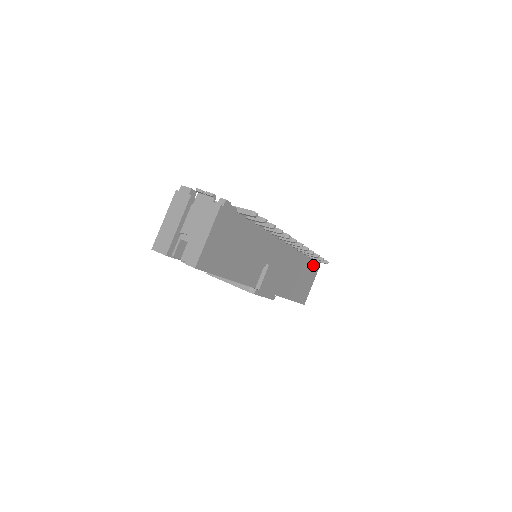
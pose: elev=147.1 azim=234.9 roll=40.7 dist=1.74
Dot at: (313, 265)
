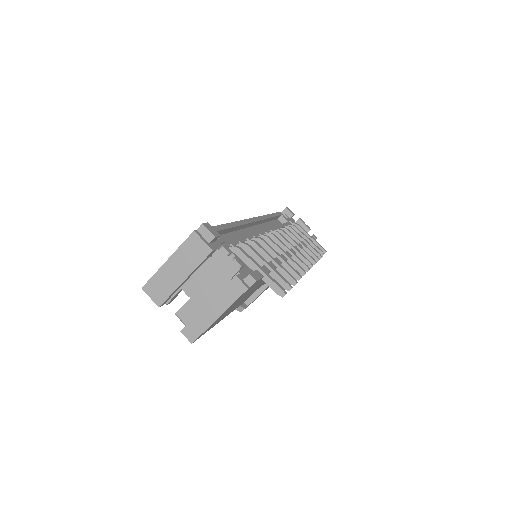
Dot at: occluded
